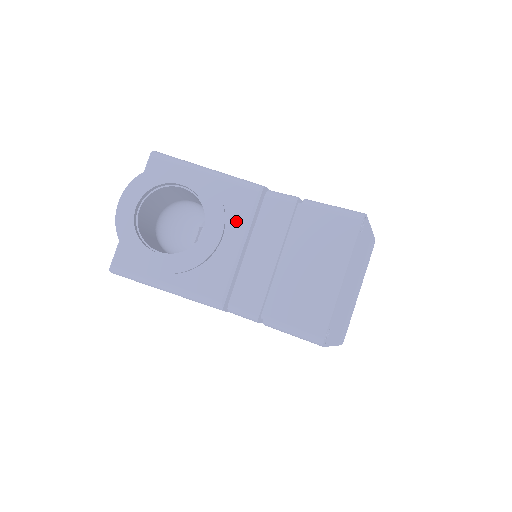
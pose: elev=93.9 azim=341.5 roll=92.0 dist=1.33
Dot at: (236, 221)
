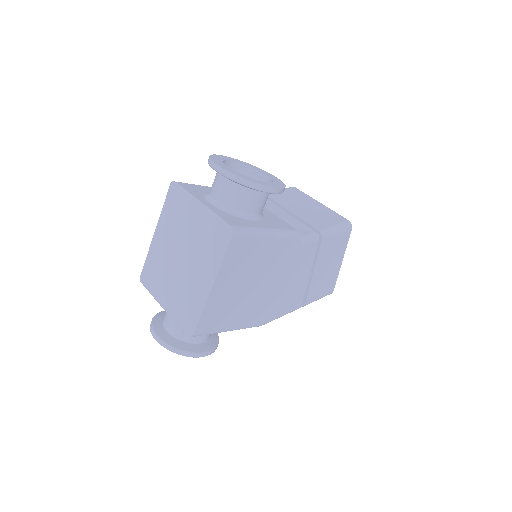
Dot at: occluded
